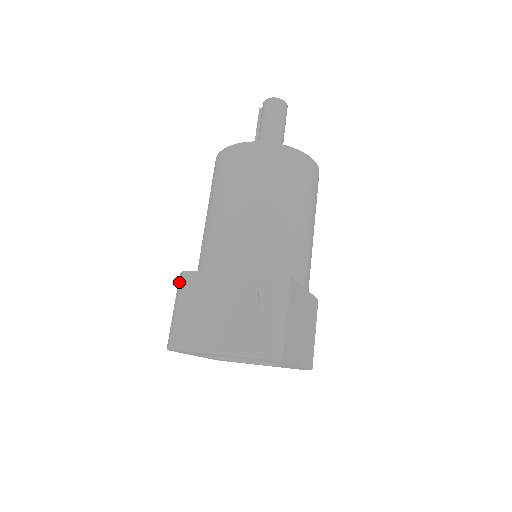
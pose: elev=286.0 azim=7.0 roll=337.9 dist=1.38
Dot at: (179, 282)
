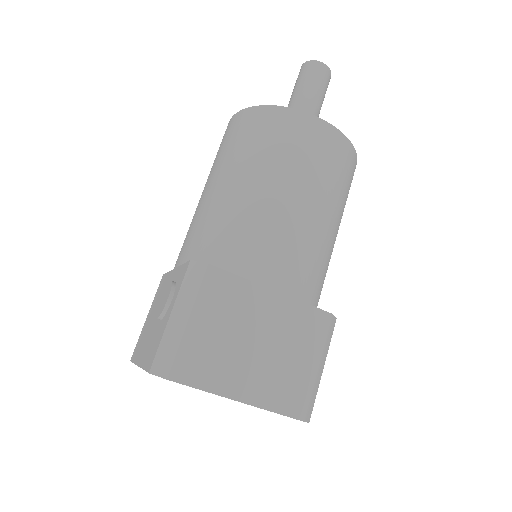
Dot at: occluded
